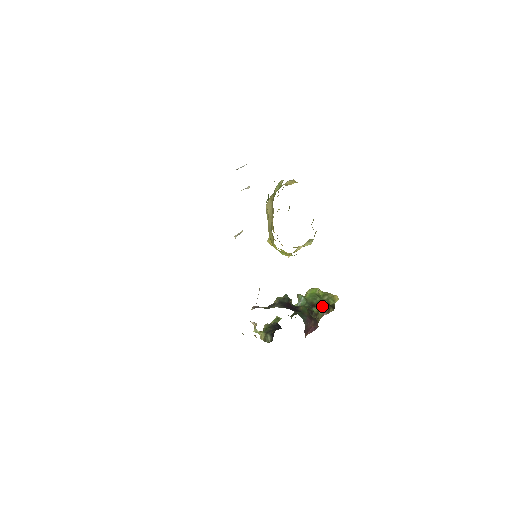
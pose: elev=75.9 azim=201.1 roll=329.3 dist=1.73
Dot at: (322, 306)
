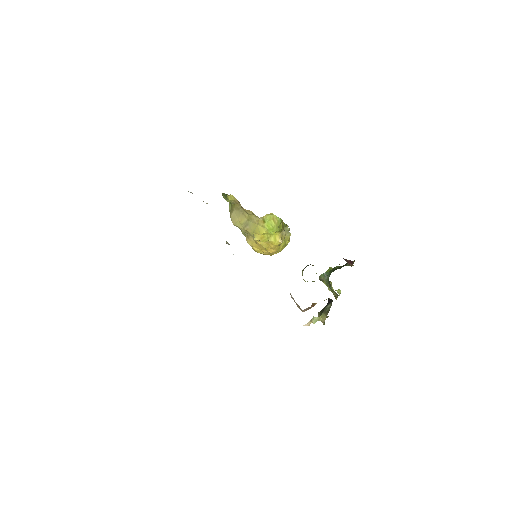
Dot at: (344, 265)
